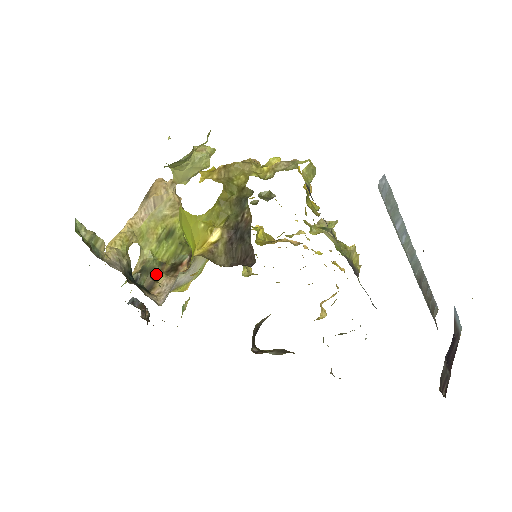
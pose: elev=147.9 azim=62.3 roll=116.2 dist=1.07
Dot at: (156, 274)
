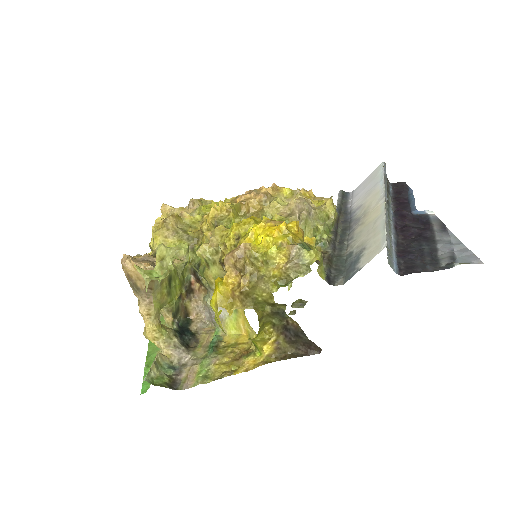
Dot at: (183, 306)
